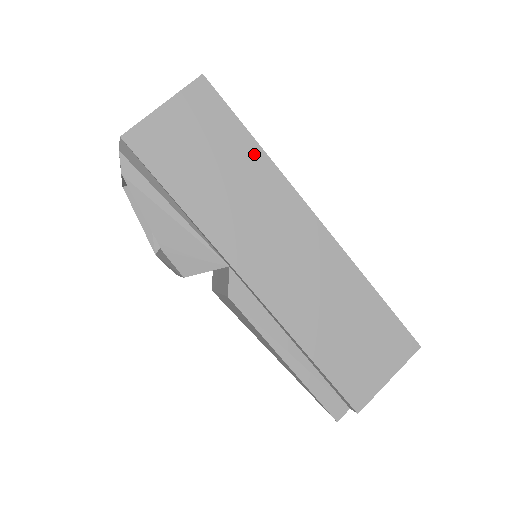
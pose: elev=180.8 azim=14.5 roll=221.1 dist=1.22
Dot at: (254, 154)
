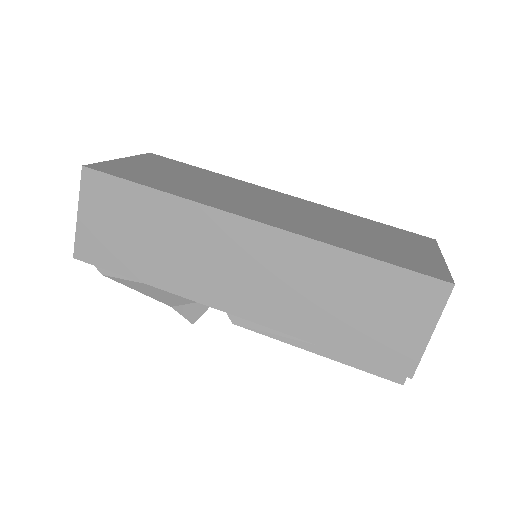
Dot at: (163, 202)
